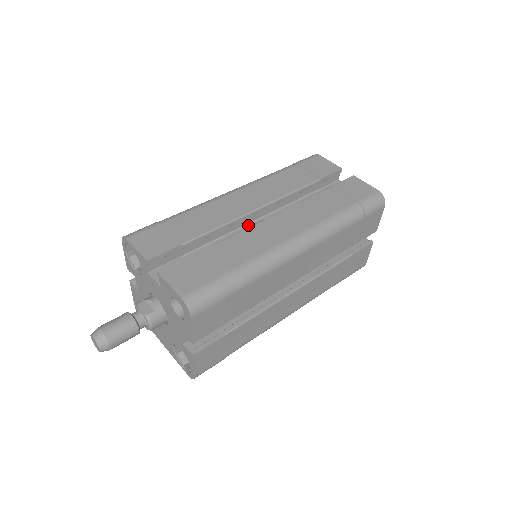
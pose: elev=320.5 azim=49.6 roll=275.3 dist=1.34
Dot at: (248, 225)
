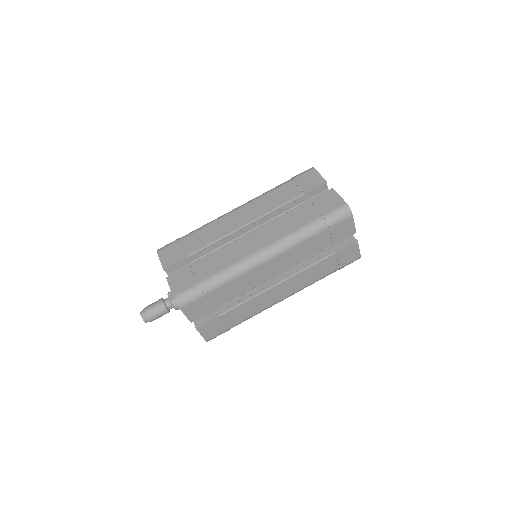
Dot at: occluded
